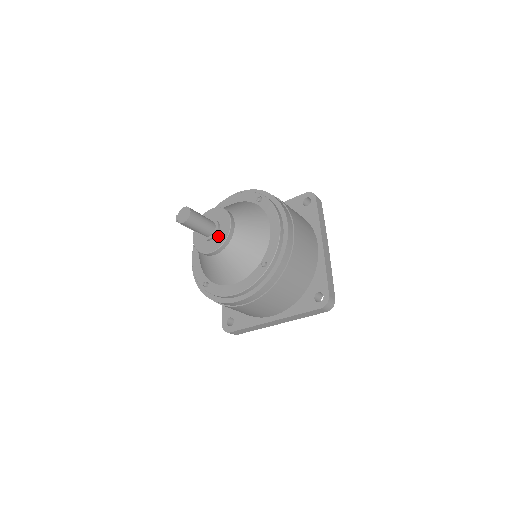
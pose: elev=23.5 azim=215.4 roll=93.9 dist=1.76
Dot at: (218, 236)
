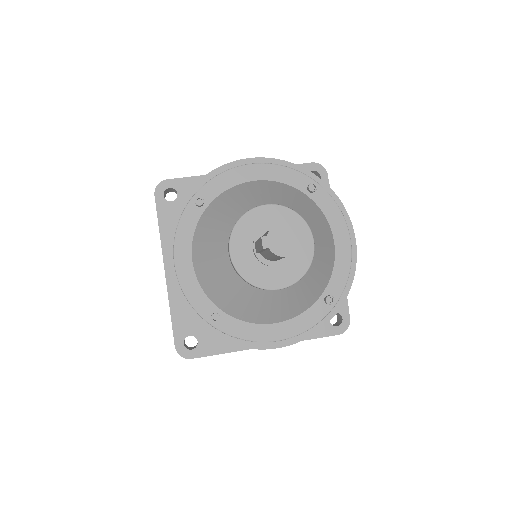
Dot at: (290, 262)
